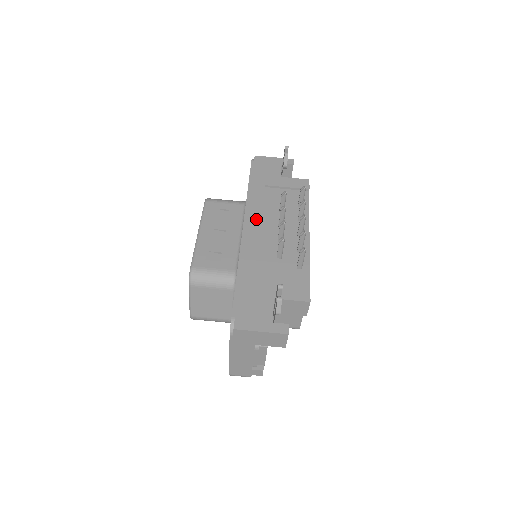
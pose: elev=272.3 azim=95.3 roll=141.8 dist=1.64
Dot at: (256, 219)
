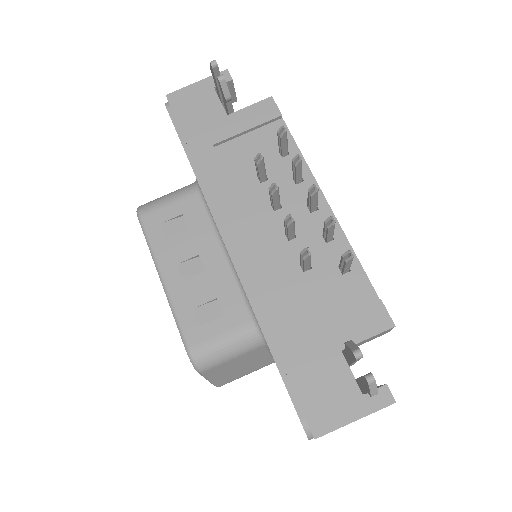
Dot at: (235, 218)
